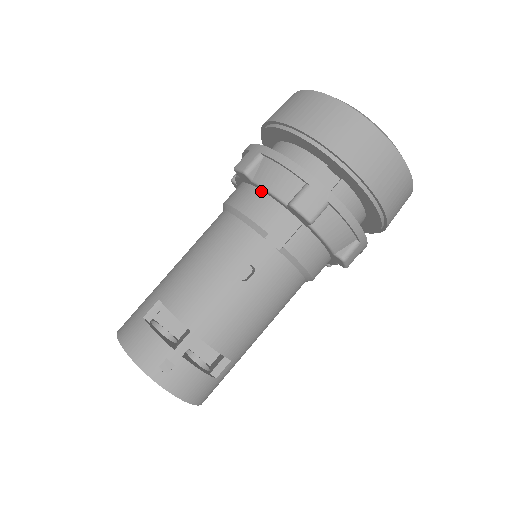
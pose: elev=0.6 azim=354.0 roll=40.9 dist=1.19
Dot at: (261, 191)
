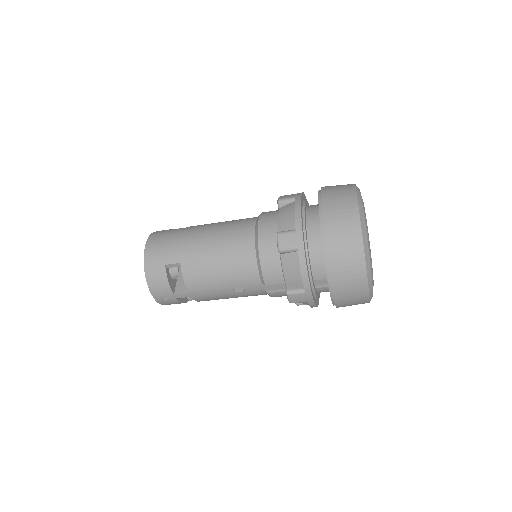
Dot at: occluded
